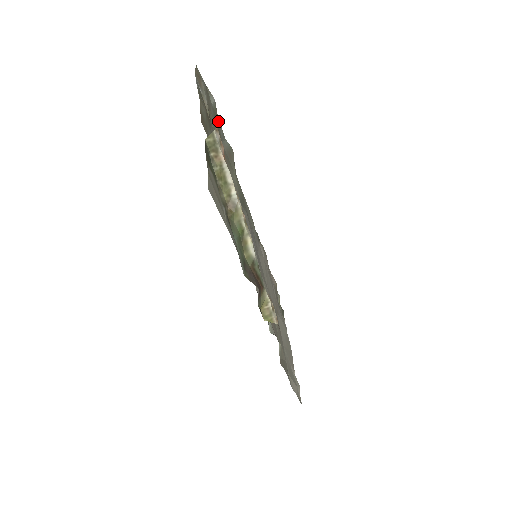
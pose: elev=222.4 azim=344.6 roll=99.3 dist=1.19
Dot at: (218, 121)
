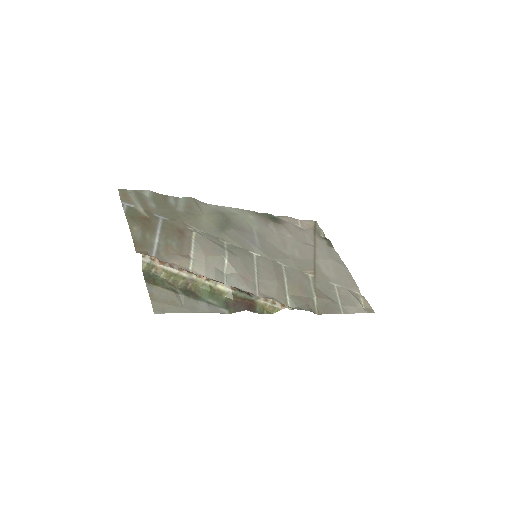
Dot at: (163, 197)
